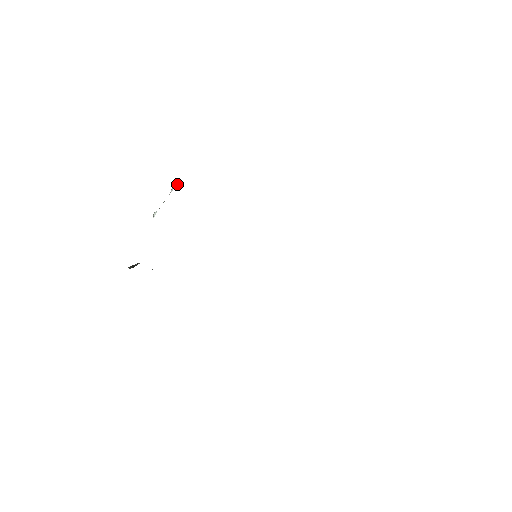
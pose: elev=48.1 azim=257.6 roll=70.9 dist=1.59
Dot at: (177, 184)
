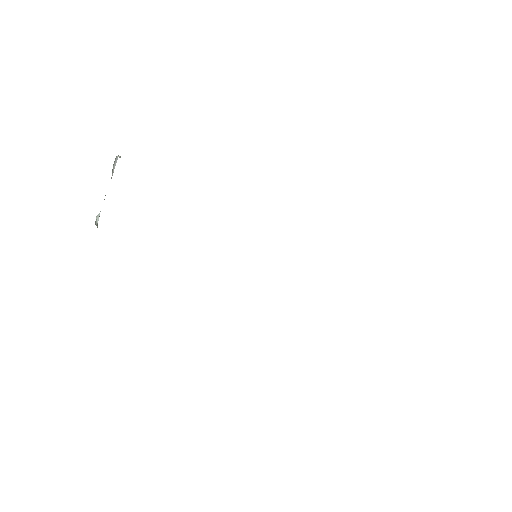
Dot at: occluded
